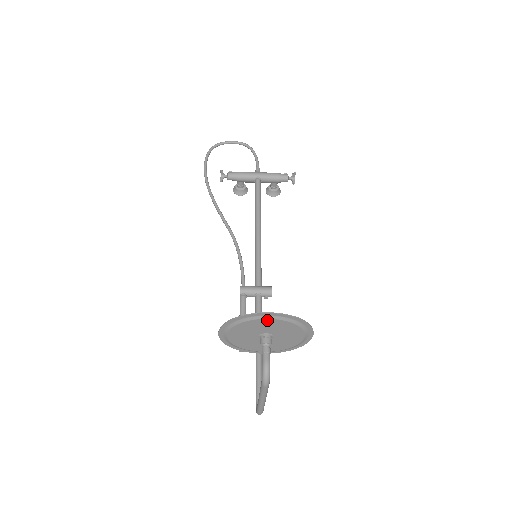
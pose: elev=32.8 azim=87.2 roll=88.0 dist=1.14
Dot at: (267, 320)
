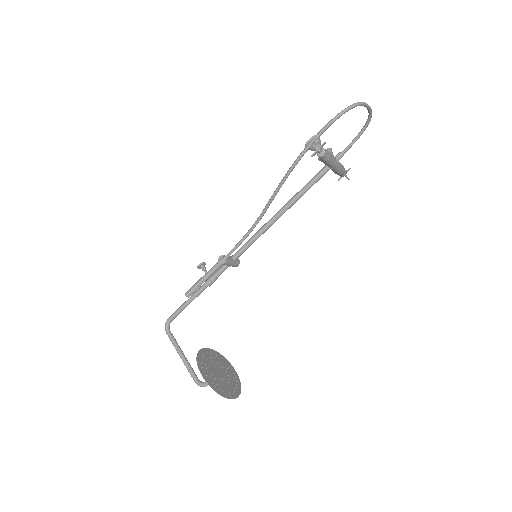
Dot at: (230, 393)
